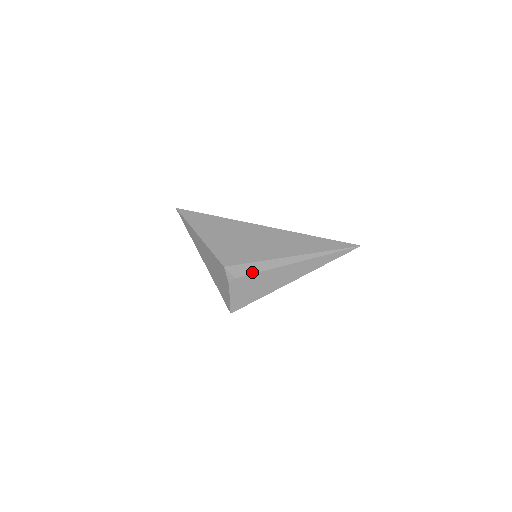
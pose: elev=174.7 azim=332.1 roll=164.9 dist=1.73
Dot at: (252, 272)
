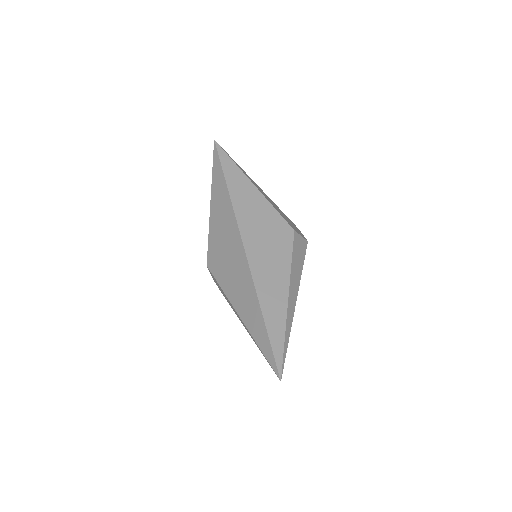
Dot at: (222, 292)
